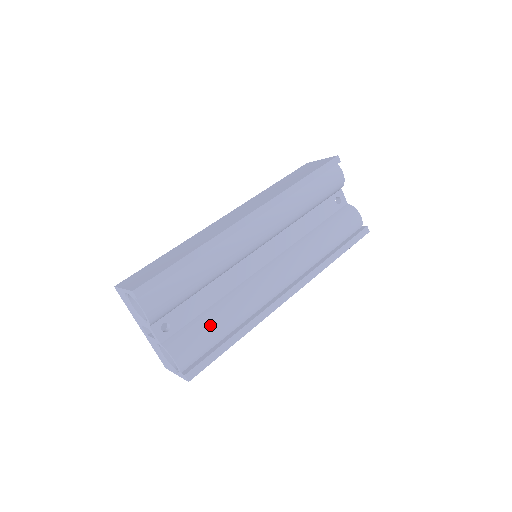
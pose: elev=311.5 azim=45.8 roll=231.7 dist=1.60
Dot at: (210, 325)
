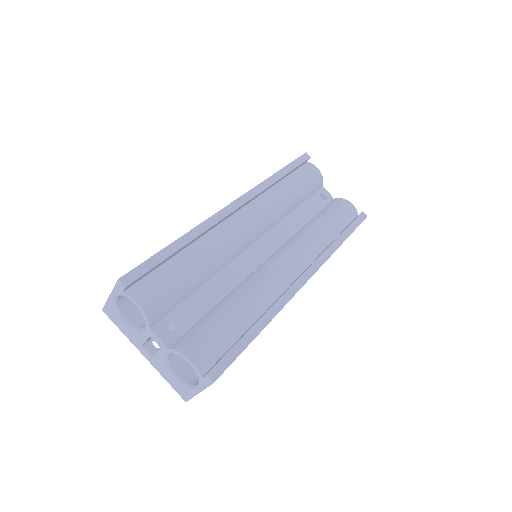
Dot at: (223, 317)
